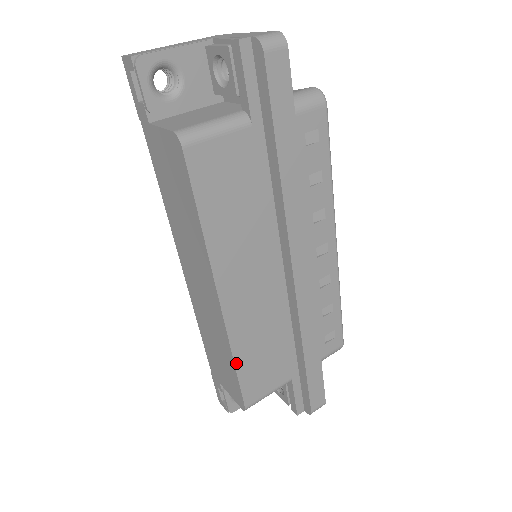
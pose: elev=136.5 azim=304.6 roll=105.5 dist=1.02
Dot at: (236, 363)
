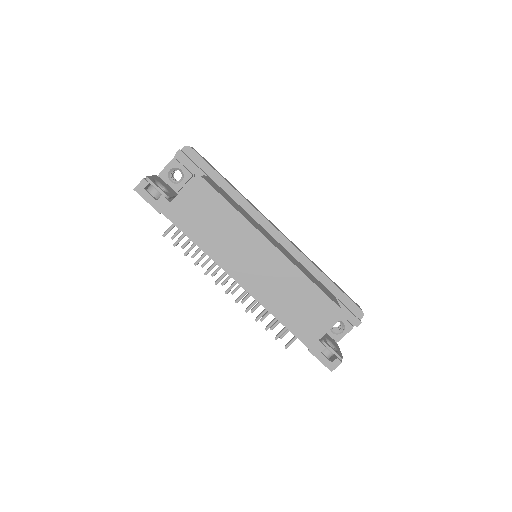
Dot at: (311, 280)
